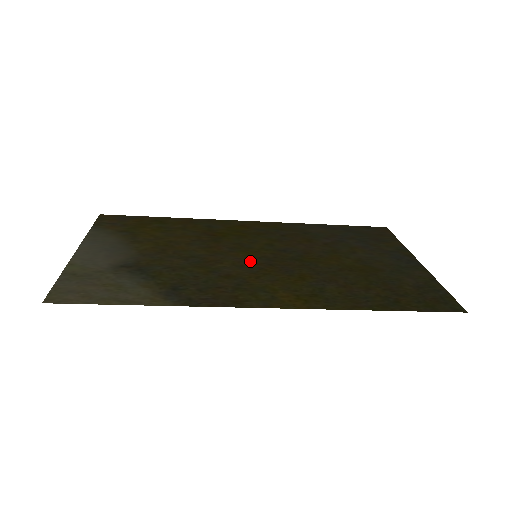
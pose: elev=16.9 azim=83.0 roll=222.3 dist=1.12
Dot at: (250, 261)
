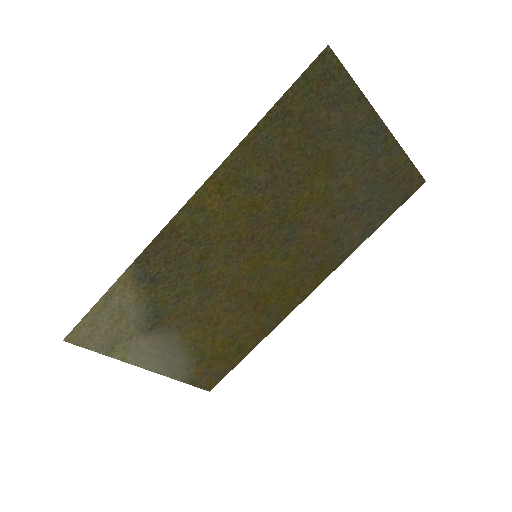
Dot at: (243, 255)
